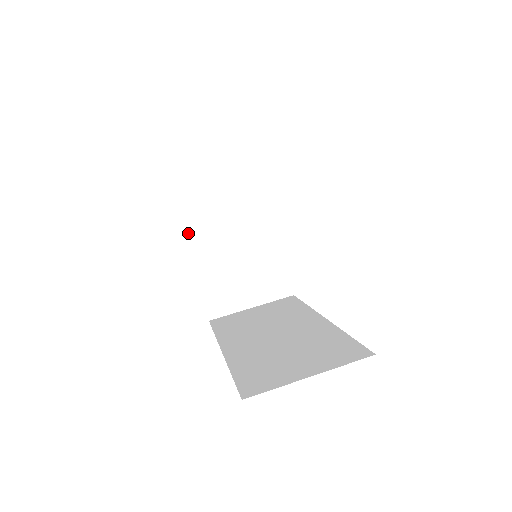
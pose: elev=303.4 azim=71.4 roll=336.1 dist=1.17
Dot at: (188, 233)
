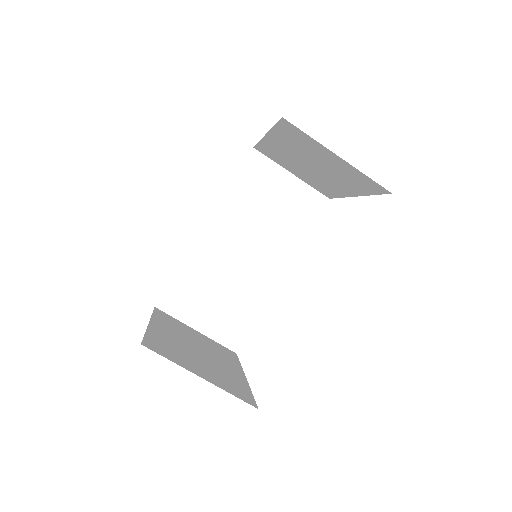
Dot at: (272, 133)
